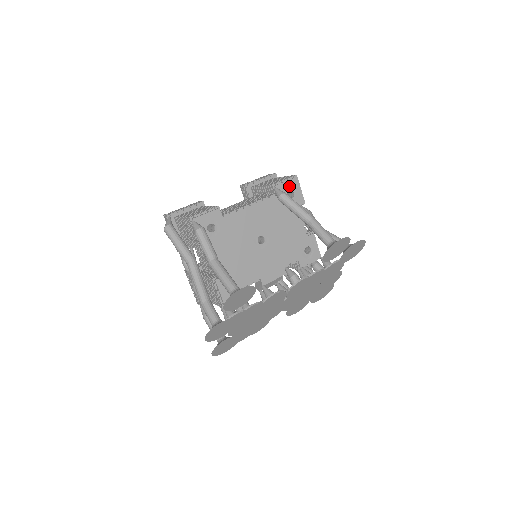
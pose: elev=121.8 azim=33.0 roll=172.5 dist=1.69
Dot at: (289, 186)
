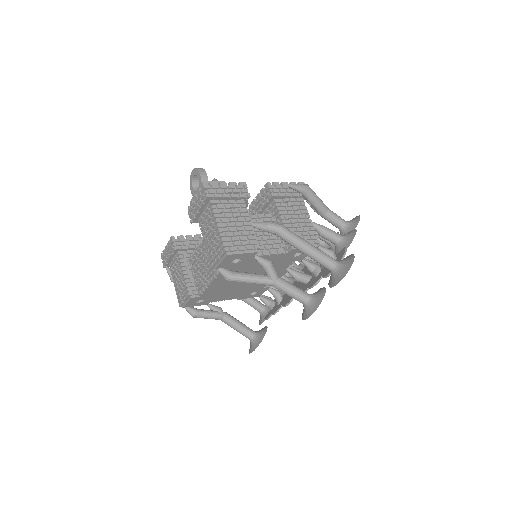
Dot at: (228, 261)
